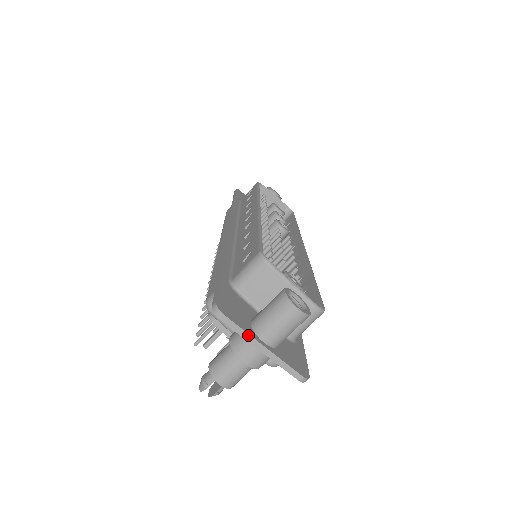
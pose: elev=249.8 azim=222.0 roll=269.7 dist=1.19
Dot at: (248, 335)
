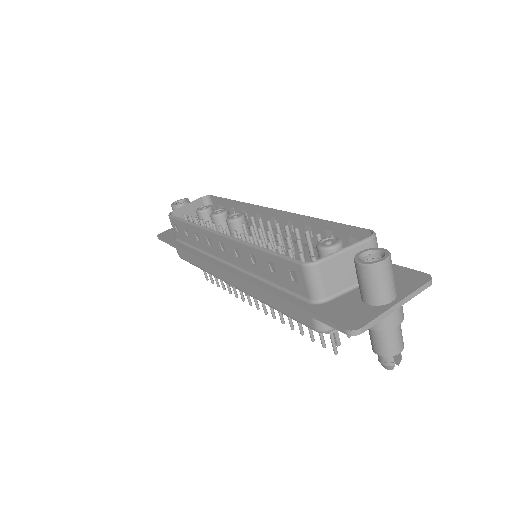
Dot at: (384, 314)
